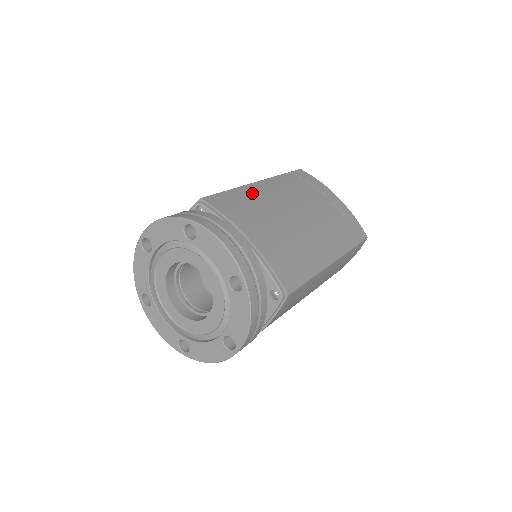
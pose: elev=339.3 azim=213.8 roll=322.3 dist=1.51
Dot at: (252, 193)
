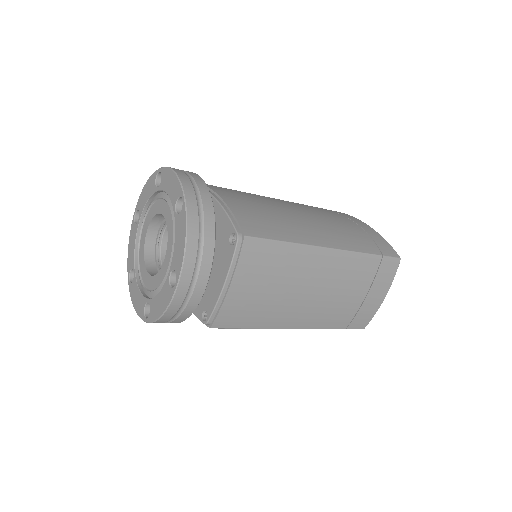
Dot at: (254, 194)
